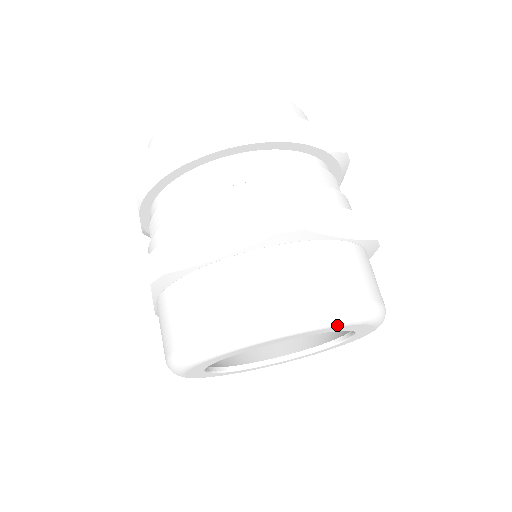
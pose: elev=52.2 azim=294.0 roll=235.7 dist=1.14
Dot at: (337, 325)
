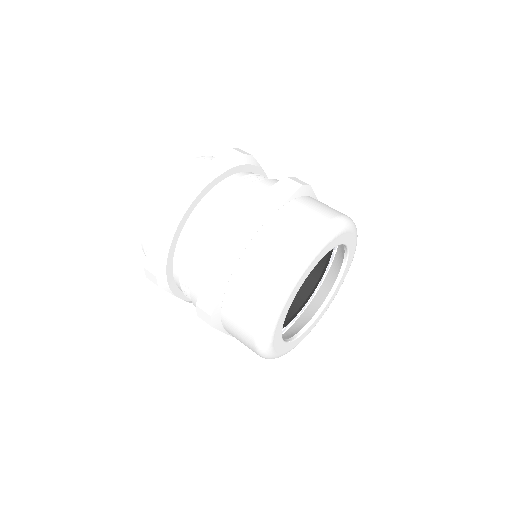
Dot at: (316, 255)
